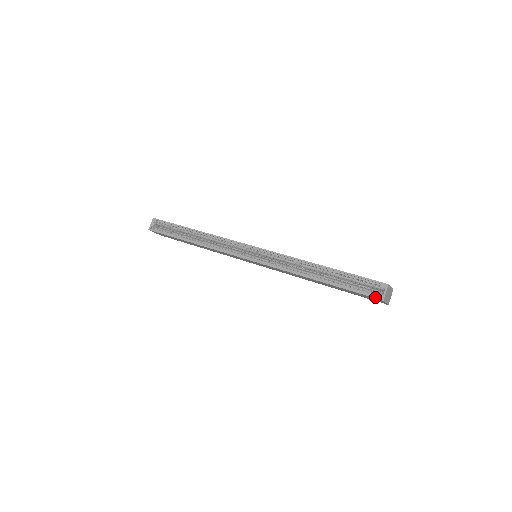
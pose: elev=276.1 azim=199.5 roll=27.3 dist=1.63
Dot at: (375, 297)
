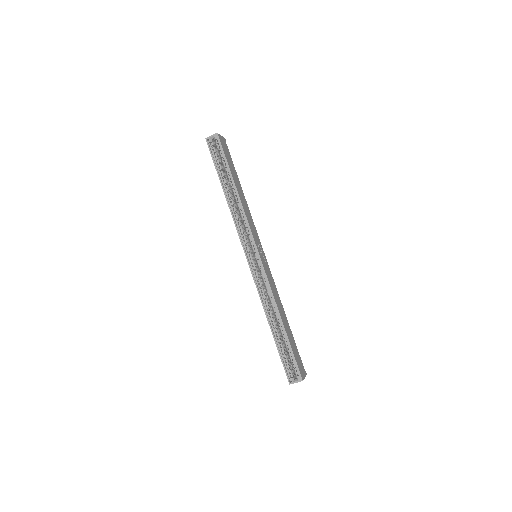
Dot at: (288, 377)
